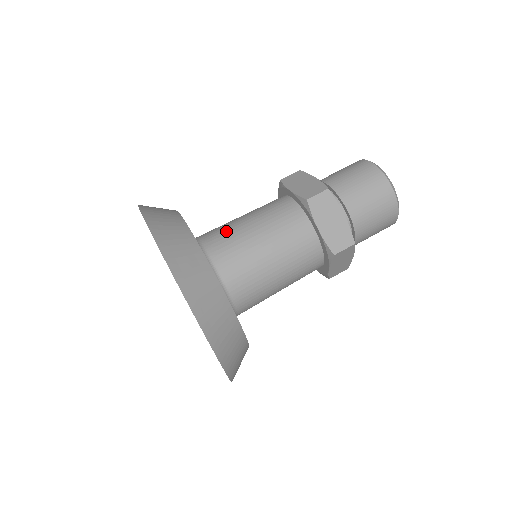
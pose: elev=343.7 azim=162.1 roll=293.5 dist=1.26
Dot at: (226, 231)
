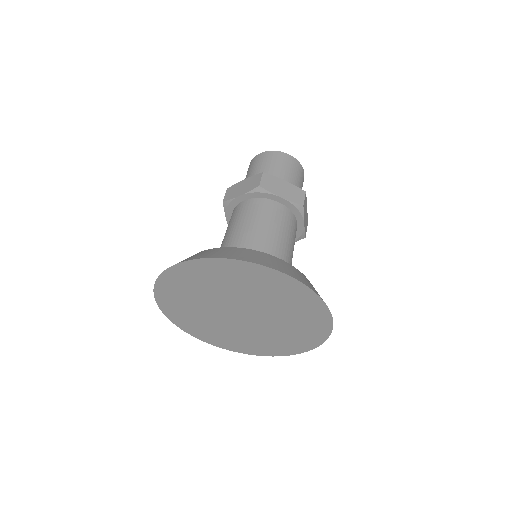
Dot at: (230, 246)
